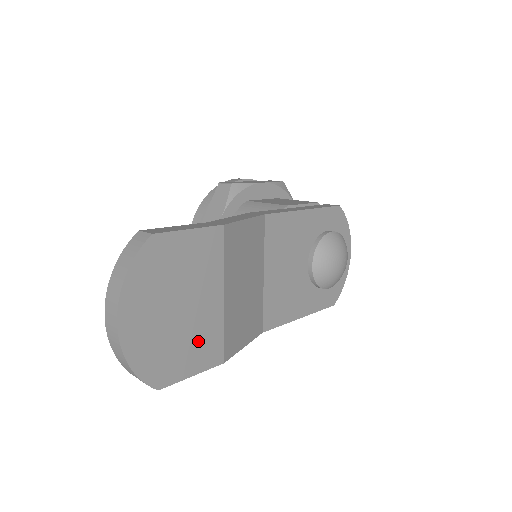
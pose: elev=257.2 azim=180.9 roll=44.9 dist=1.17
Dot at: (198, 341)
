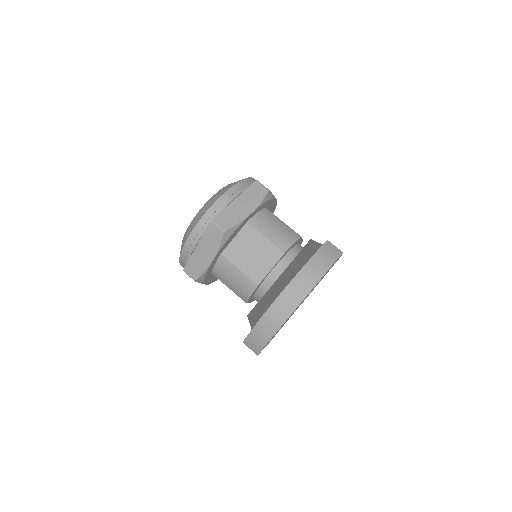
Dot at: occluded
